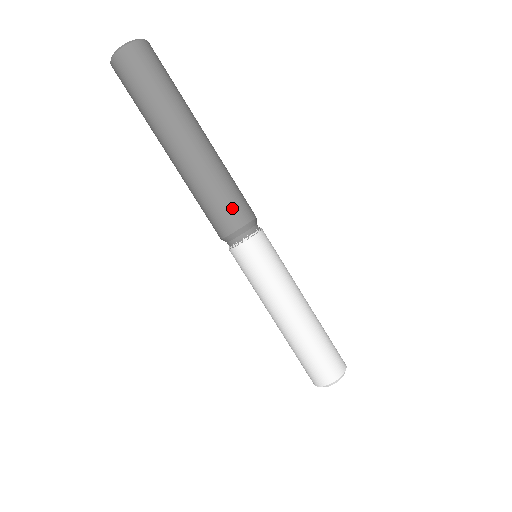
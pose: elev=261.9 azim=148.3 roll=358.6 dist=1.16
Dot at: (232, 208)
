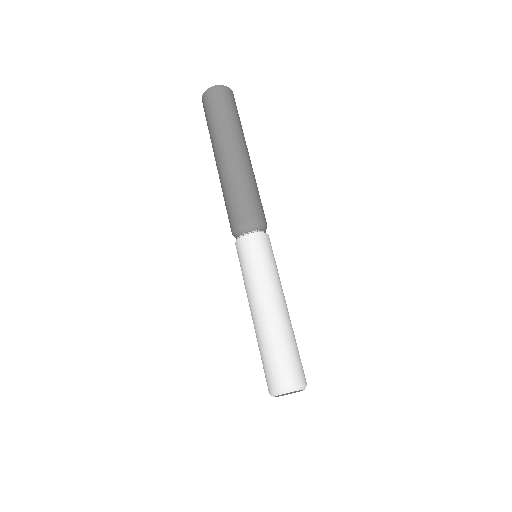
Dot at: (243, 206)
